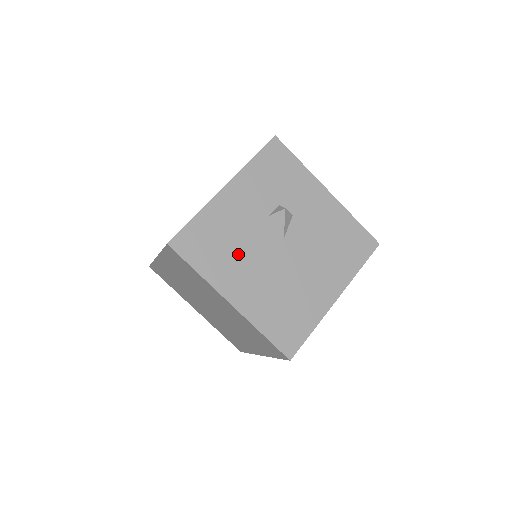
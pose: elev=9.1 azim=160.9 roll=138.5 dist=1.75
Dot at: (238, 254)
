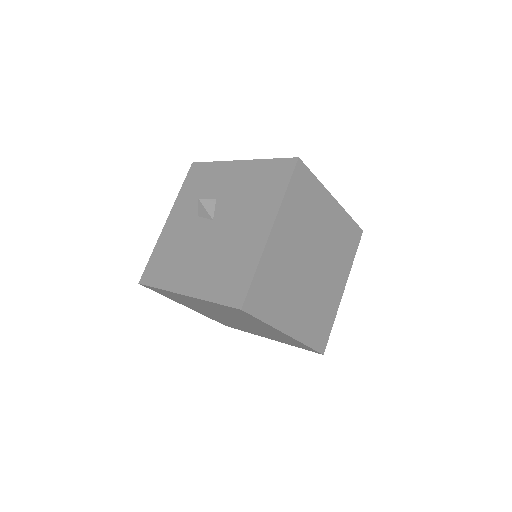
Dot at: (183, 256)
